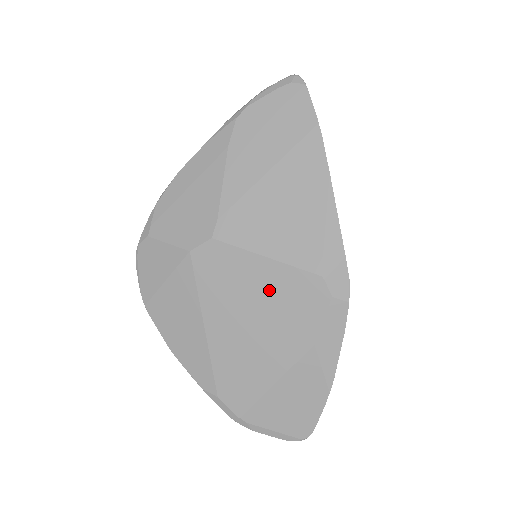
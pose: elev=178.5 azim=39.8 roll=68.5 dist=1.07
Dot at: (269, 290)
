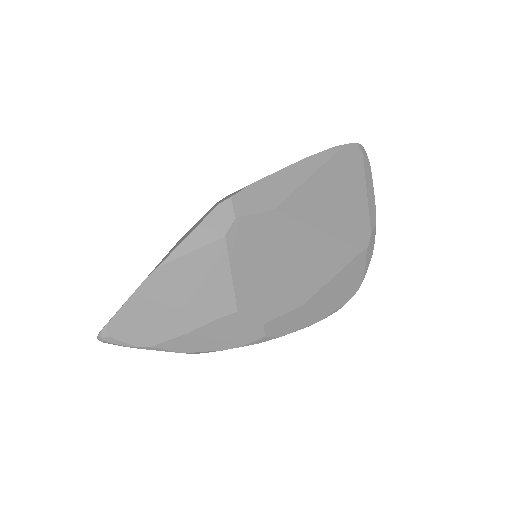
Dot at: occluded
